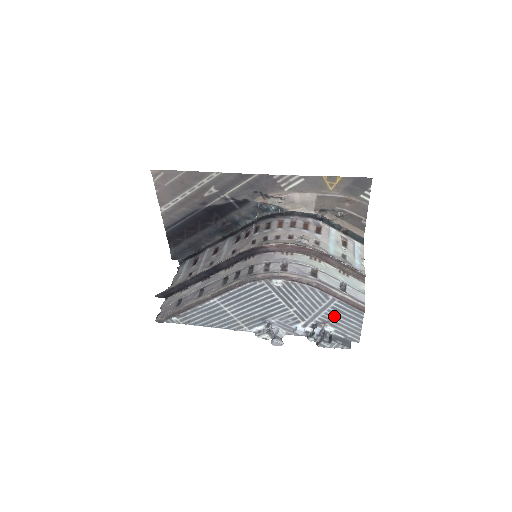
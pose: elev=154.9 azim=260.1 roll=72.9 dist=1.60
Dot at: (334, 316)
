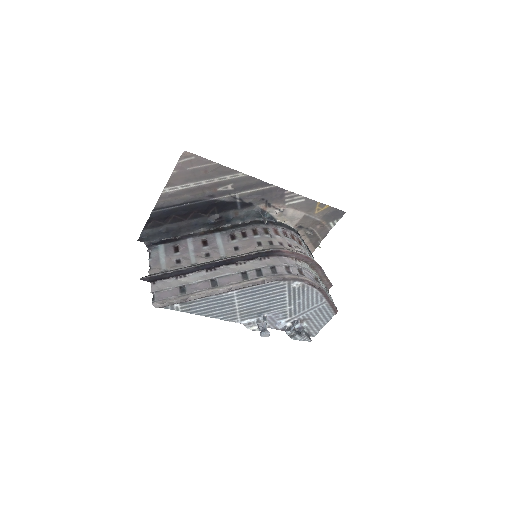
Dot at: (314, 315)
